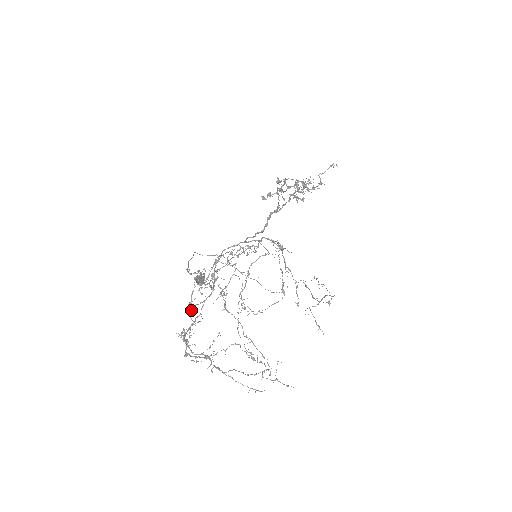
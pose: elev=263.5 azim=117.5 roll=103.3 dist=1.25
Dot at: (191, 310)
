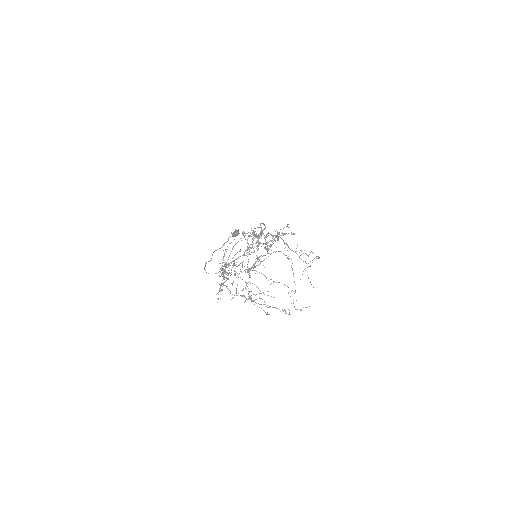
Dot at: (224, 269)
